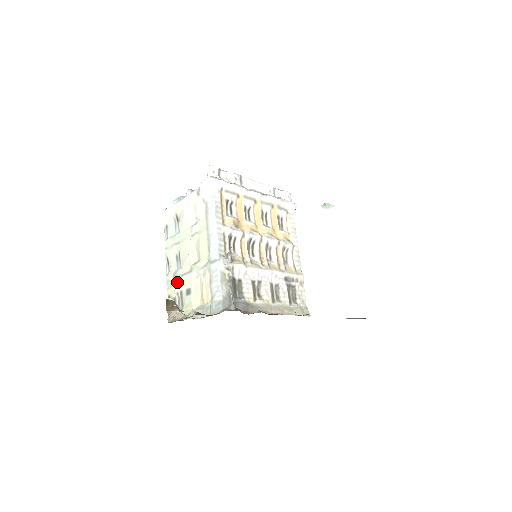
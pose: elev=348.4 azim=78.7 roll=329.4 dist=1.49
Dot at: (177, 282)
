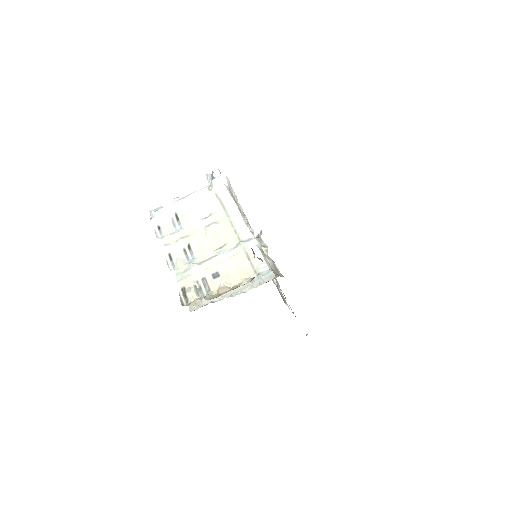
Dot at: (195, 270)
